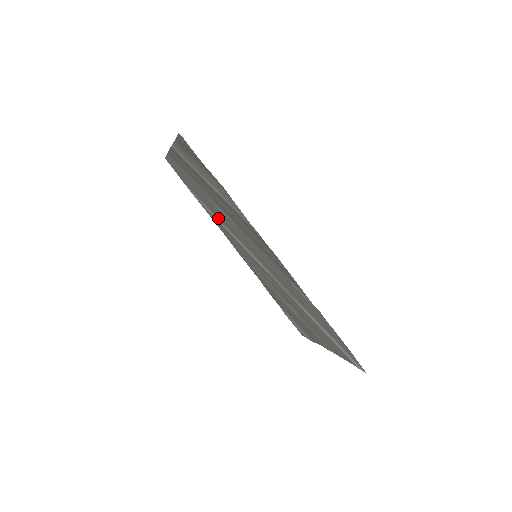
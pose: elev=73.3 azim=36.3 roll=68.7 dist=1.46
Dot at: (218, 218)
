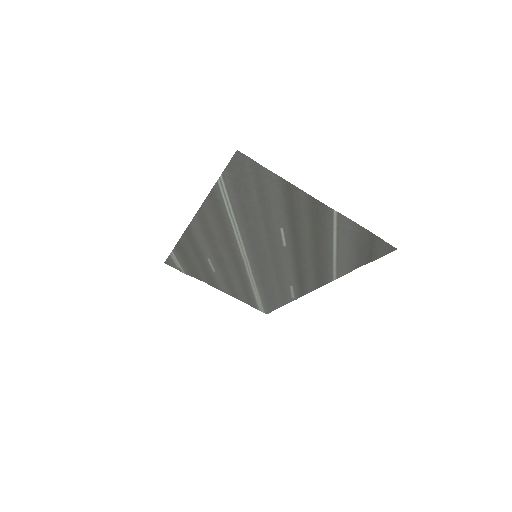
Dot at: (240, 219)
